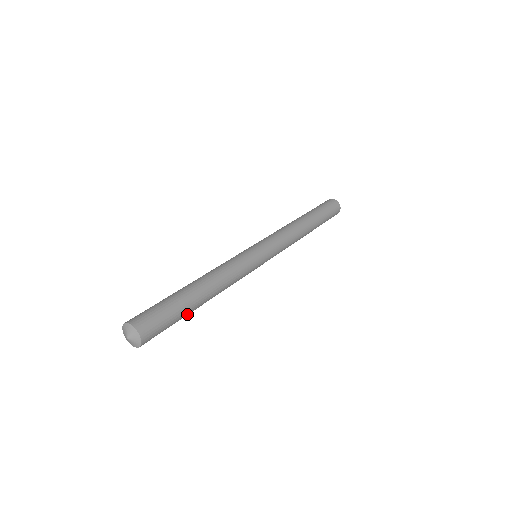
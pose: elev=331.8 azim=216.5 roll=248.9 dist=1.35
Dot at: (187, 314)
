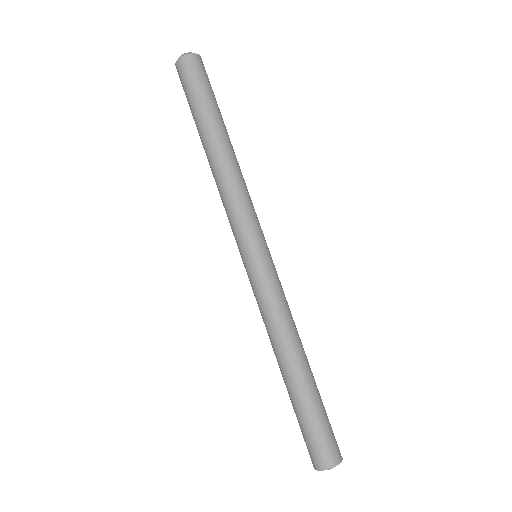
Dot at: occluded
